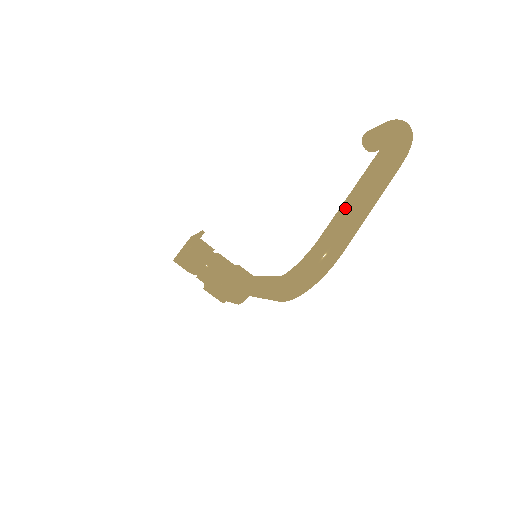
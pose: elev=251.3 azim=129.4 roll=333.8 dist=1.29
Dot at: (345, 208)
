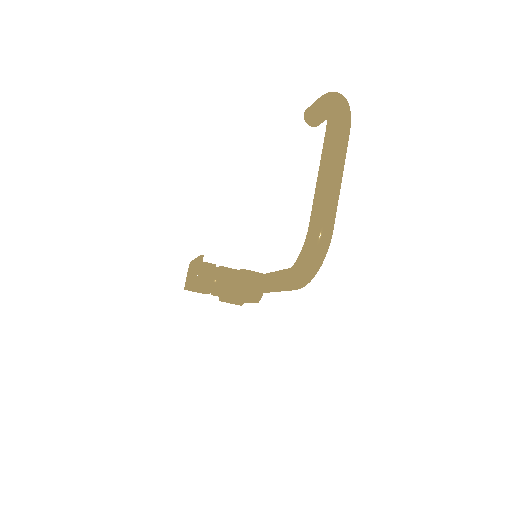
Dot at: (320, 191)
